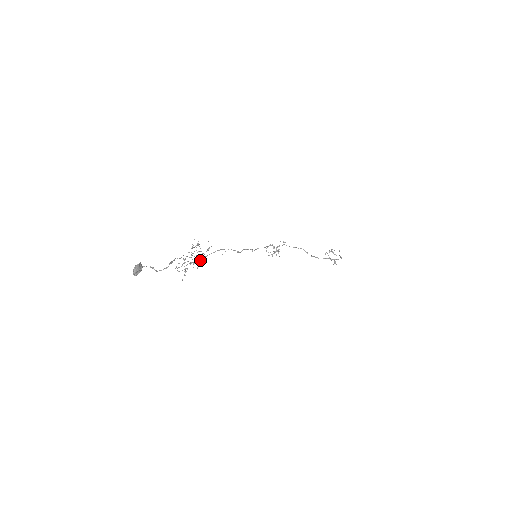
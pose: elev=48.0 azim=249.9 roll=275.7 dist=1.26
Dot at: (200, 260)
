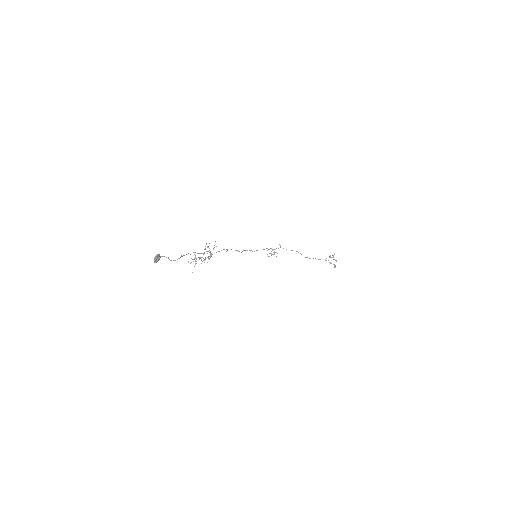
Dot at: (208, 257)
